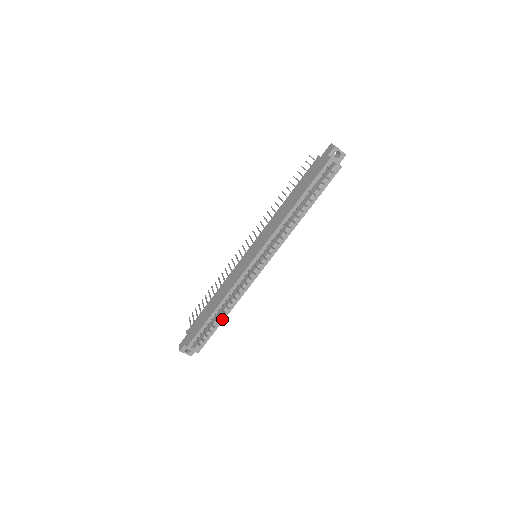
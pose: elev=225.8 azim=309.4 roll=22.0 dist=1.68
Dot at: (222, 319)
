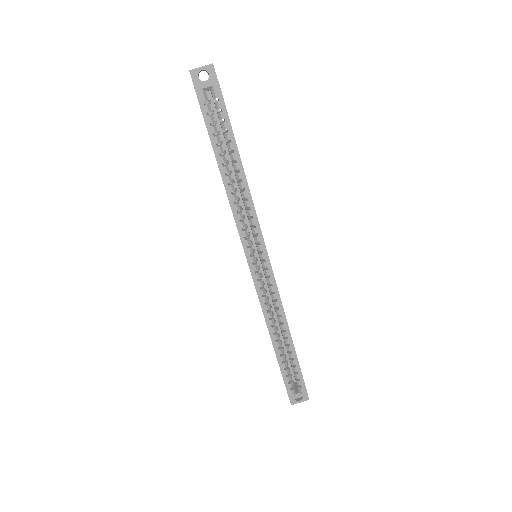
Dot at: (291, 346)
